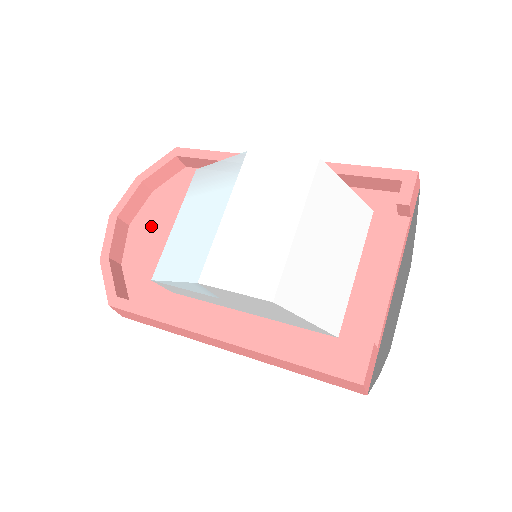
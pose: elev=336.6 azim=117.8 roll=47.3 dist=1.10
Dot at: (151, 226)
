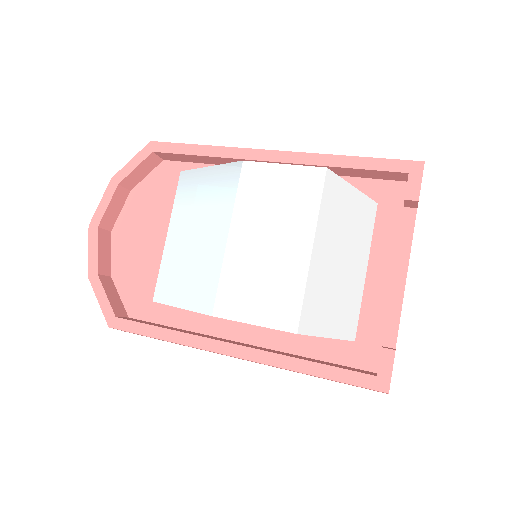
Dot at: (136, 231)
